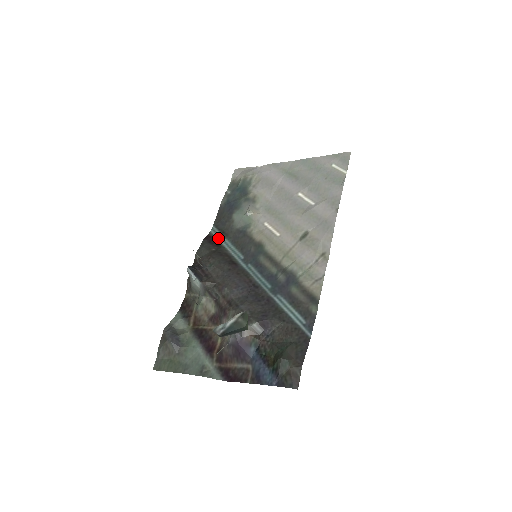
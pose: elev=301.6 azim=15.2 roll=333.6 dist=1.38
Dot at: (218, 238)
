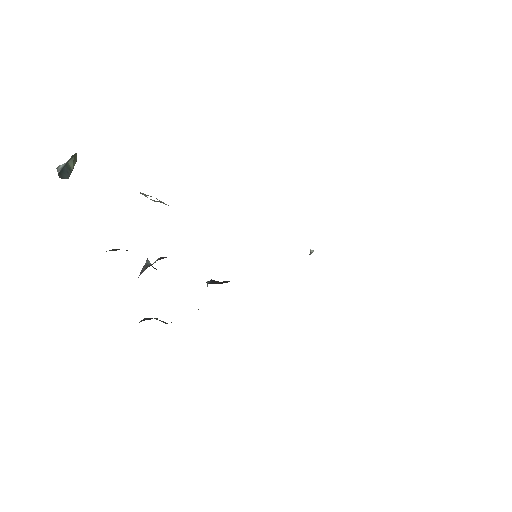
Dot at: occluded
